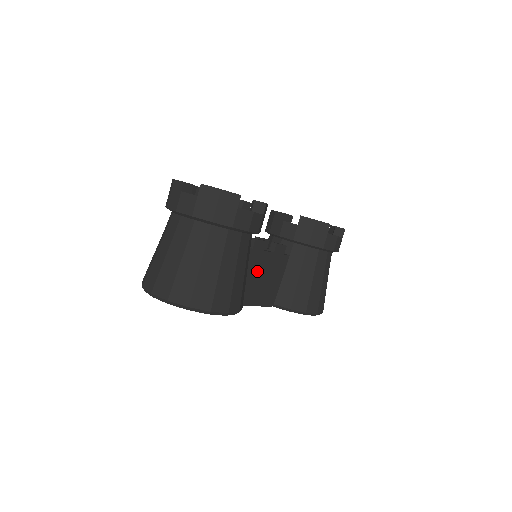
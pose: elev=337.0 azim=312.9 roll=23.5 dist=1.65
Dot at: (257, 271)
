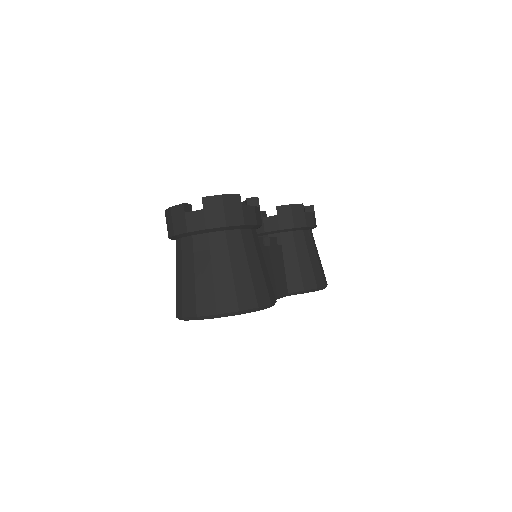
Dot at: (266, 266)
